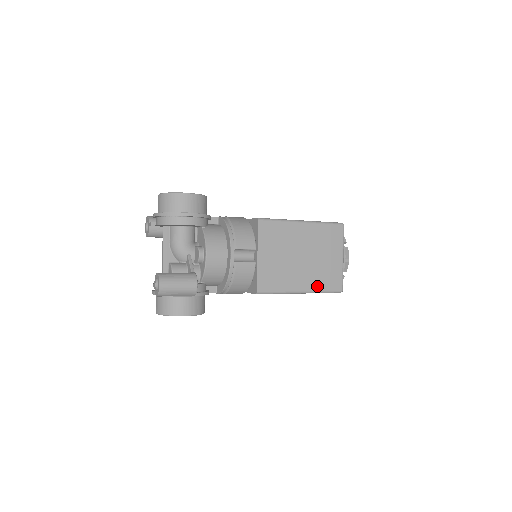
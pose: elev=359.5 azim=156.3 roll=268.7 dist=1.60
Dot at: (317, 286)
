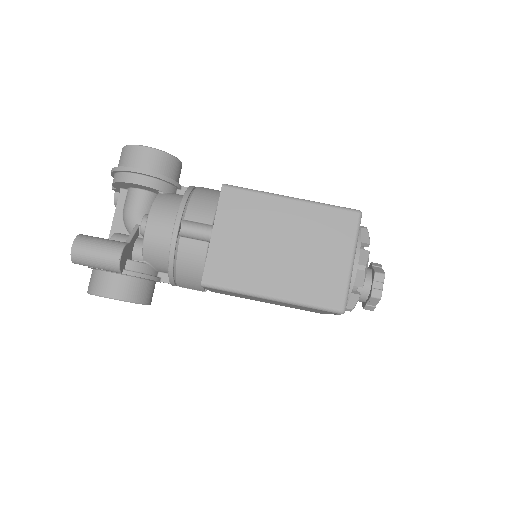
Dot at: (300, 294)
